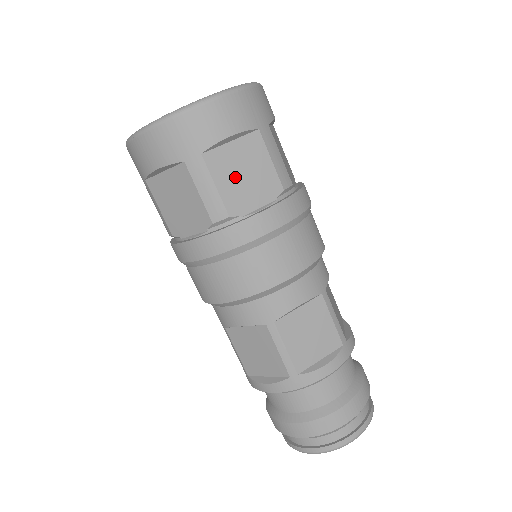
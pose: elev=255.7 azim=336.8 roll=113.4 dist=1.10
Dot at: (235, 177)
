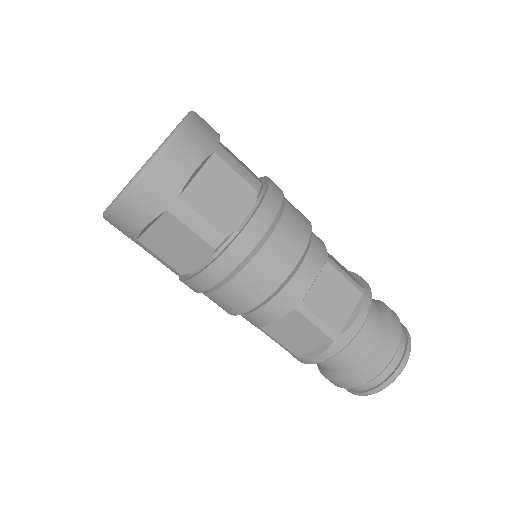
Dot at: (170, 249)
